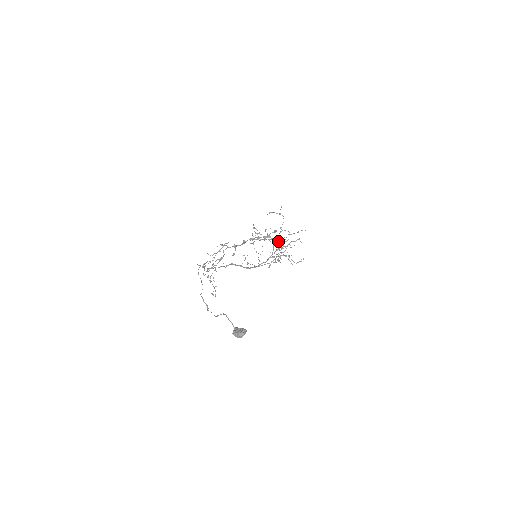
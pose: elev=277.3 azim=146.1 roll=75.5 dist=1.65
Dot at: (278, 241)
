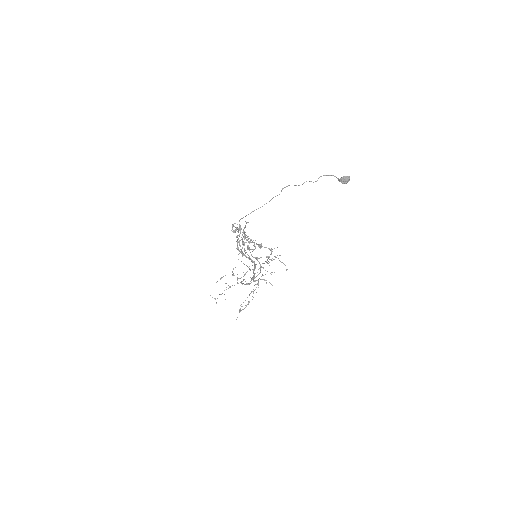
Dot at: (269, 248)
